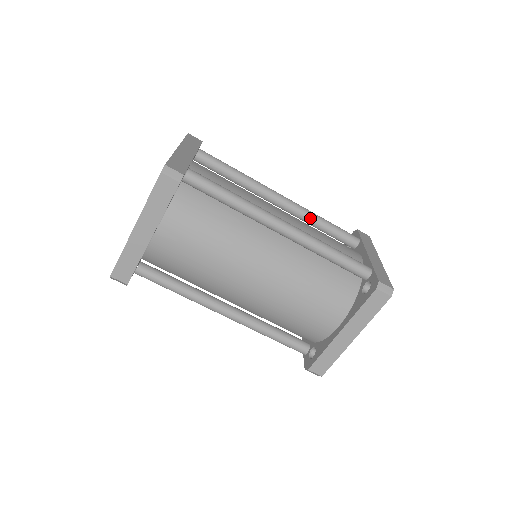
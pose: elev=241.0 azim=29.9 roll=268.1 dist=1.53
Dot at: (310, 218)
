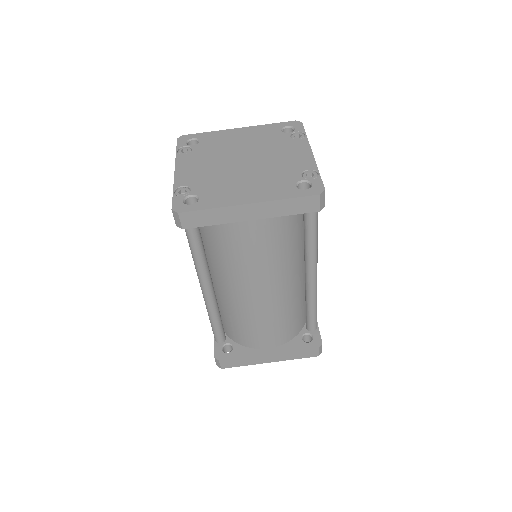
Dot at: occluded
